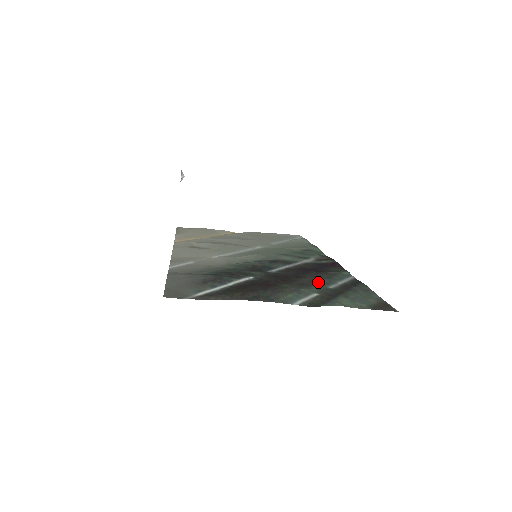
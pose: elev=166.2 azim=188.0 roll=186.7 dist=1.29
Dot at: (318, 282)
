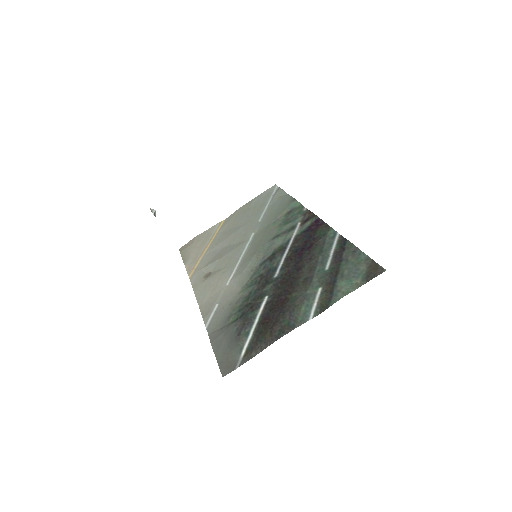
Dot at: (315, 266)
